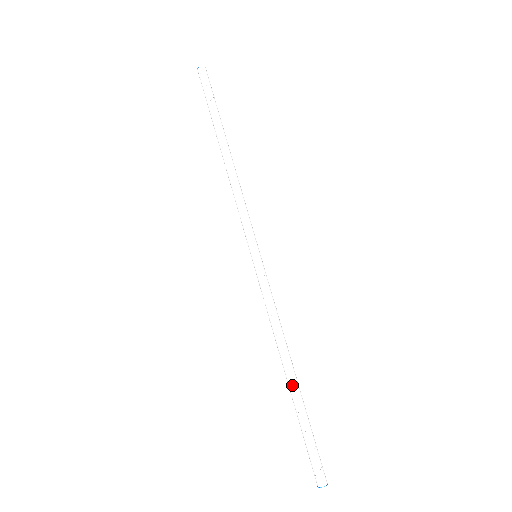
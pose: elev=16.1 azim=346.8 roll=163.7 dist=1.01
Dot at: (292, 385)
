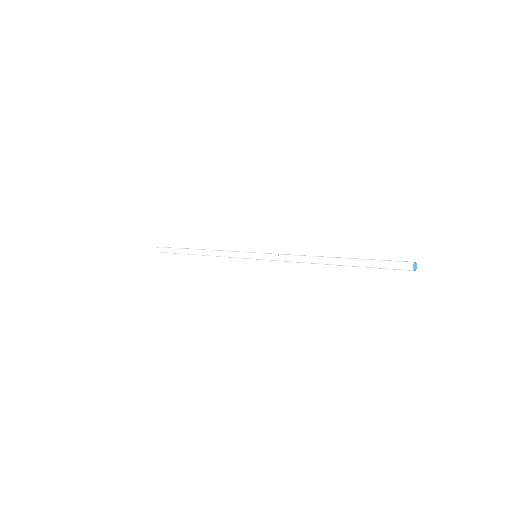
Dot at: (336, 260)
